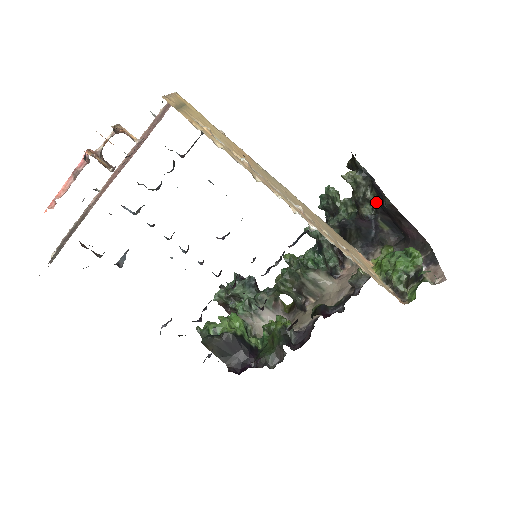
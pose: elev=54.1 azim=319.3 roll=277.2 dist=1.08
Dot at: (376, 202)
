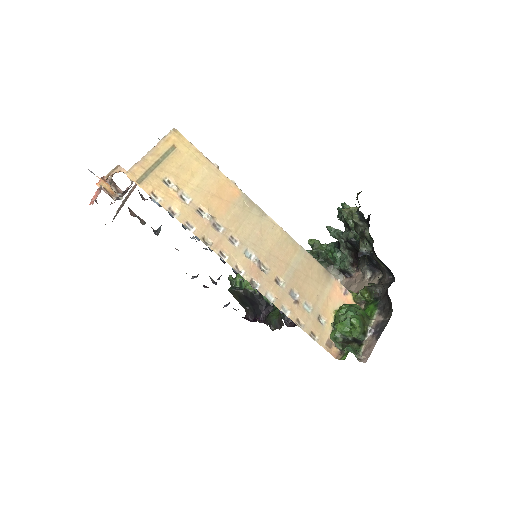
Dot at: (372, 243)
